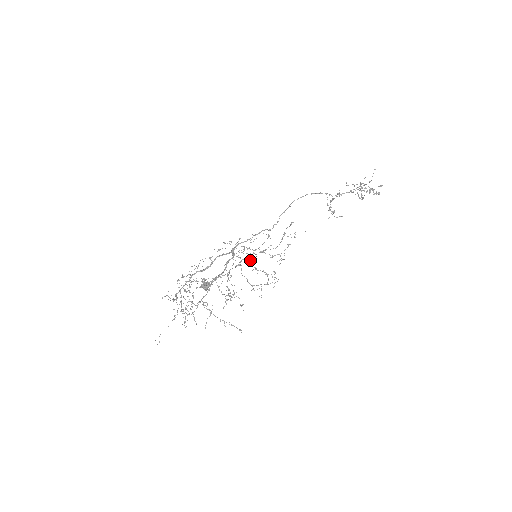
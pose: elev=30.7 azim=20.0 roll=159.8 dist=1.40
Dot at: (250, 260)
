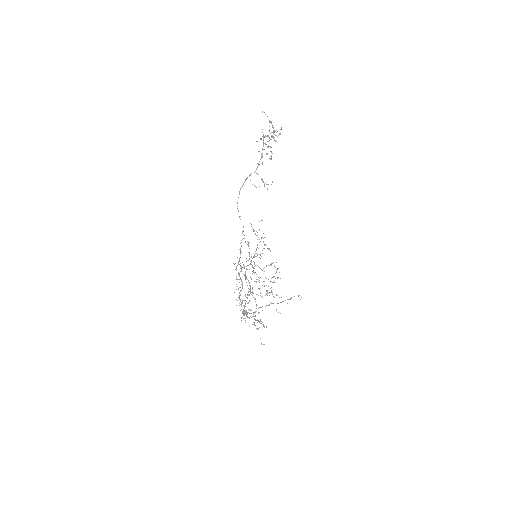
Dot at: (253, 267)
